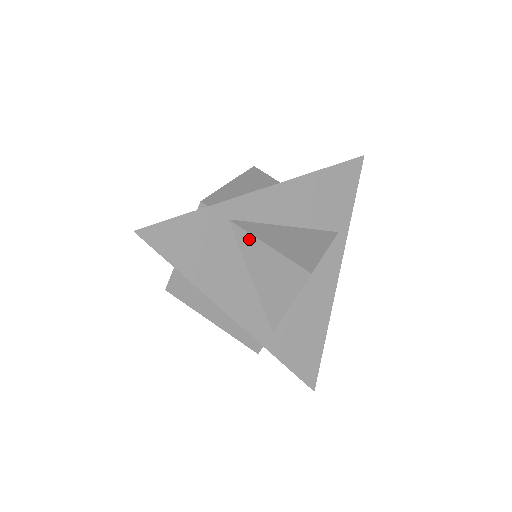
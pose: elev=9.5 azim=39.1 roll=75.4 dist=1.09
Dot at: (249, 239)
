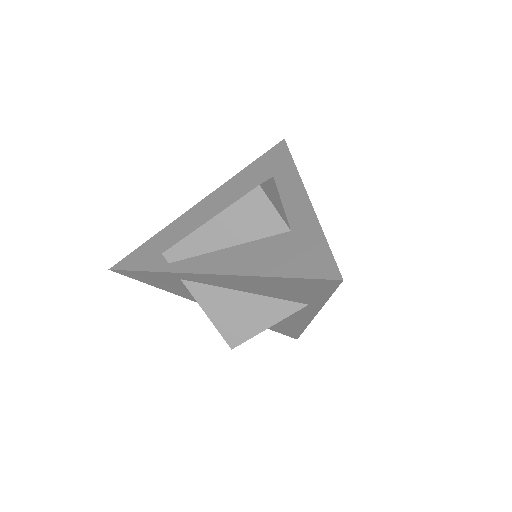
Dot at: (197, 297)
